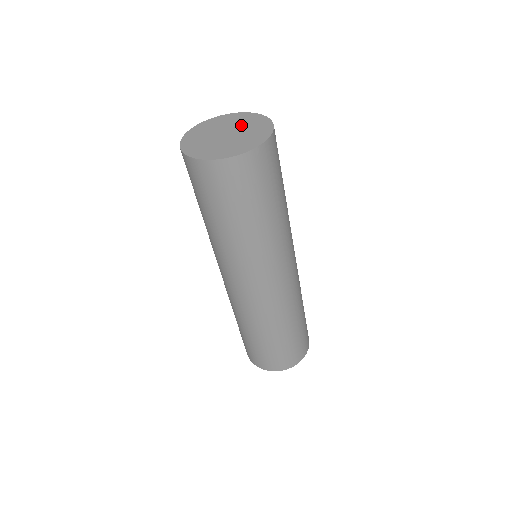
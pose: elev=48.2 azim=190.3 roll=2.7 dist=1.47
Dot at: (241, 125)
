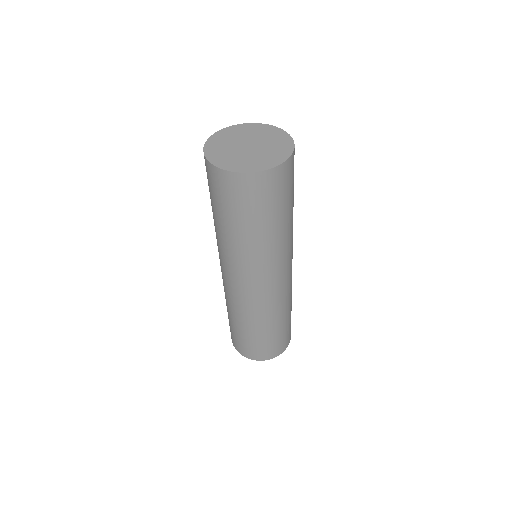
Dot at: (264, 138)
